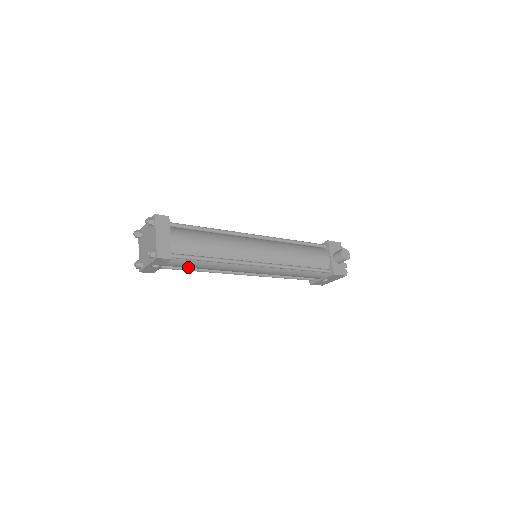
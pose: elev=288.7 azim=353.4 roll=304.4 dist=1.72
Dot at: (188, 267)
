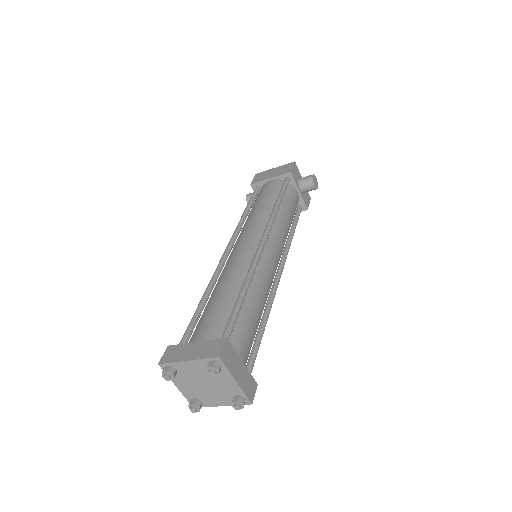
Dot at: occluded
